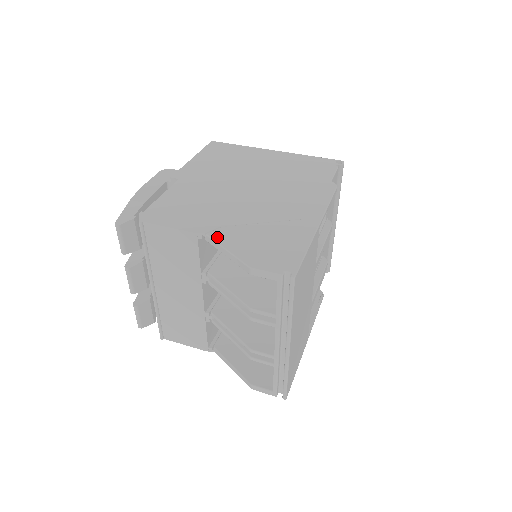
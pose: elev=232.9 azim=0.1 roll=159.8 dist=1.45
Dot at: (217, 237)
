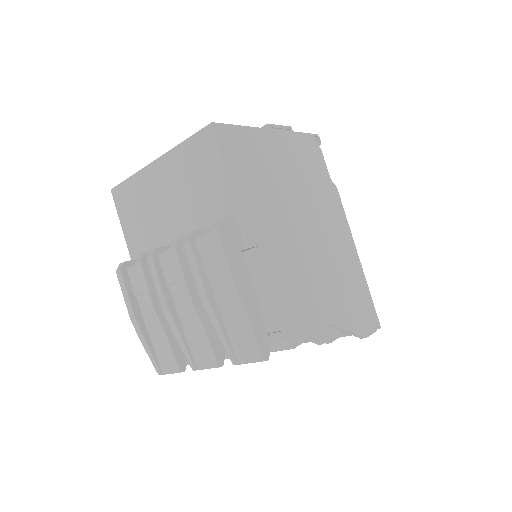
Dot at: (339, 321)
